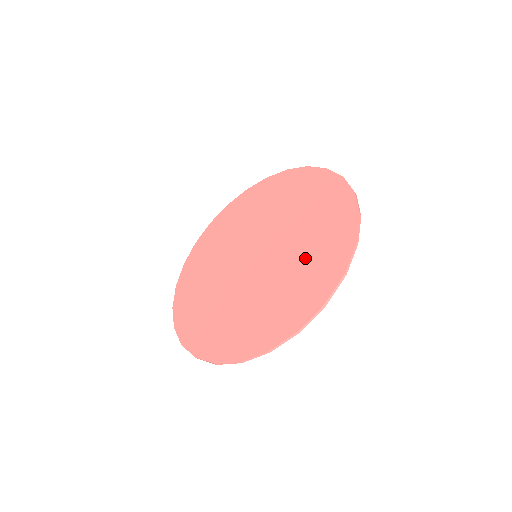
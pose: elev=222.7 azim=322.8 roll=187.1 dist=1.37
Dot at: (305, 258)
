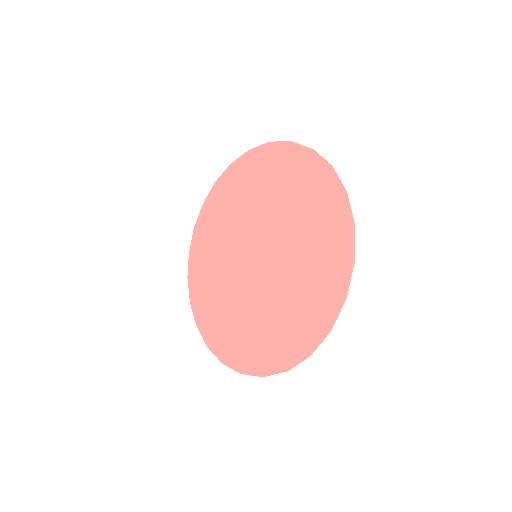
Dot at: (276, 316)
